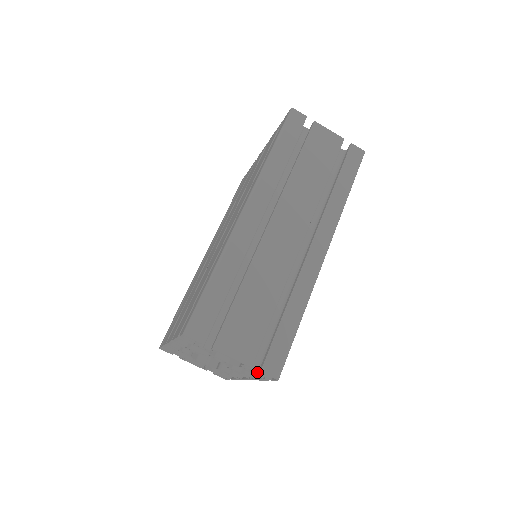
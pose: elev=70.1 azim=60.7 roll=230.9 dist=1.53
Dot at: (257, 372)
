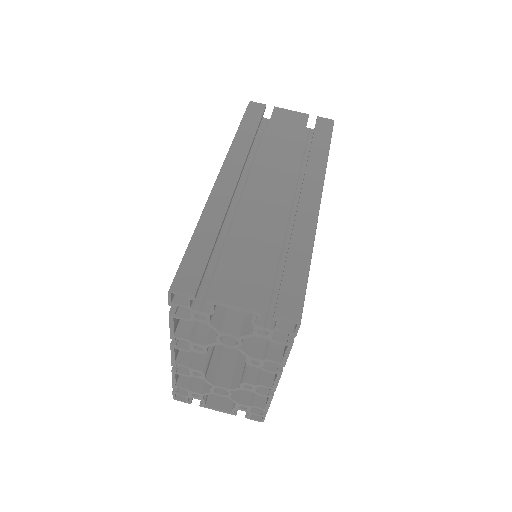
Dot at: (273, 328)
